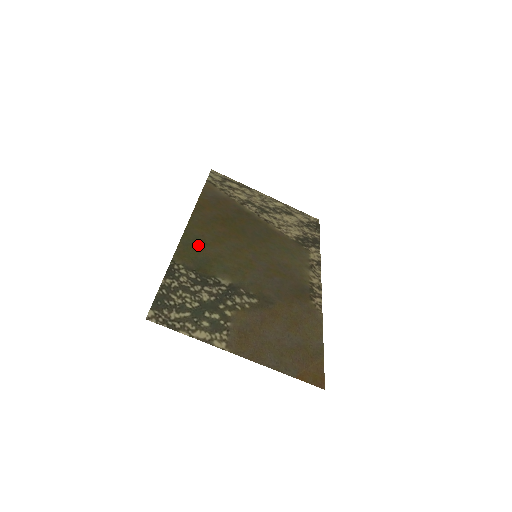
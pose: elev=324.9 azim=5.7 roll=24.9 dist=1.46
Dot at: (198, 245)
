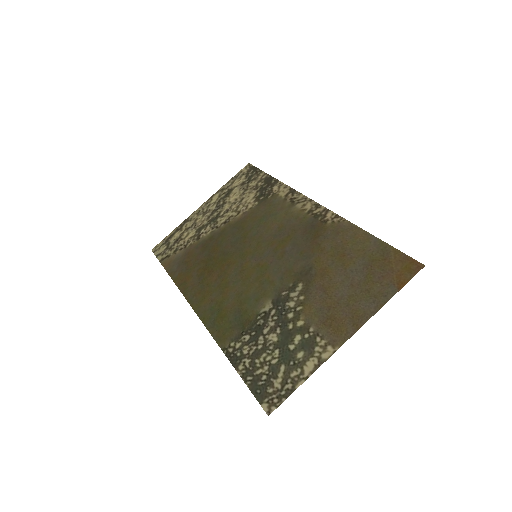
Dot at: (219, 312)
